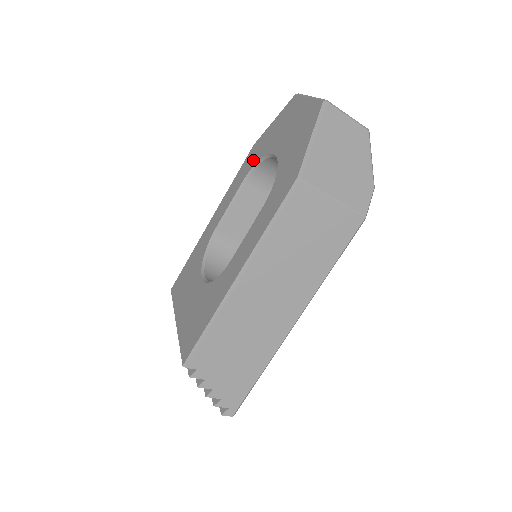
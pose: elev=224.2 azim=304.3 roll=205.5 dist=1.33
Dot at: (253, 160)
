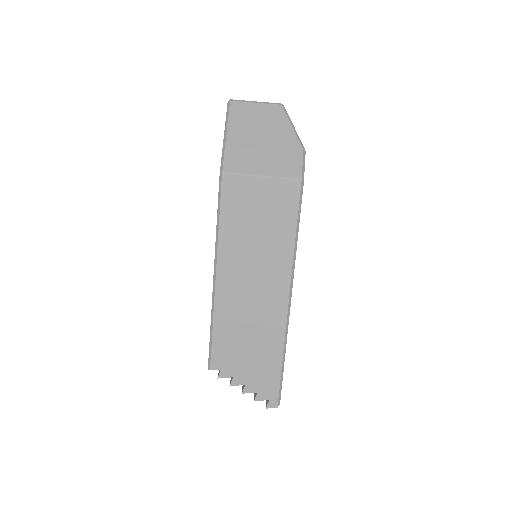
Dot at: occluded
